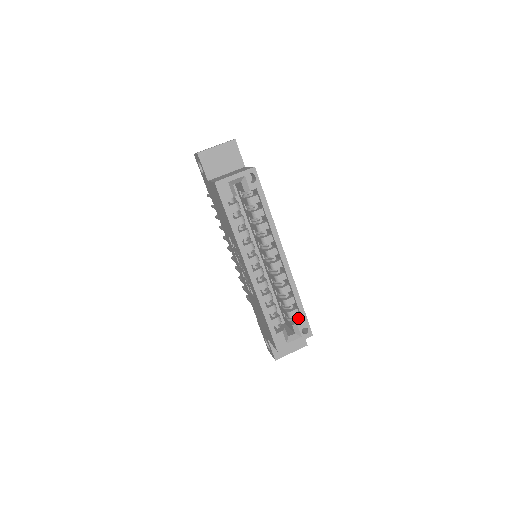
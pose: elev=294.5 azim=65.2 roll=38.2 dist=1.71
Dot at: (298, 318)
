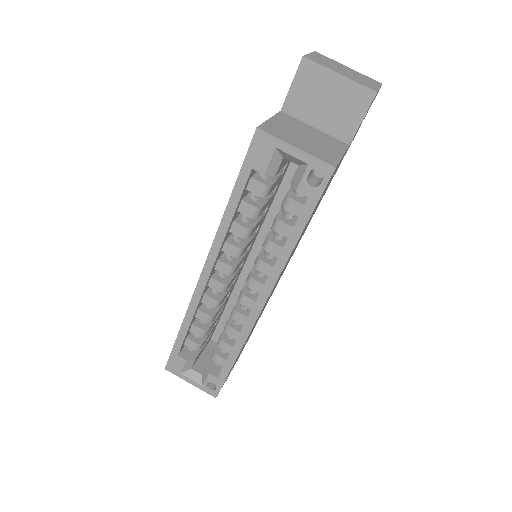
Dot at: occluded
